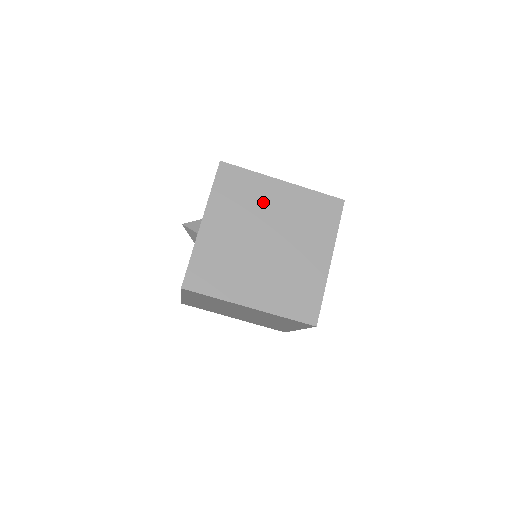
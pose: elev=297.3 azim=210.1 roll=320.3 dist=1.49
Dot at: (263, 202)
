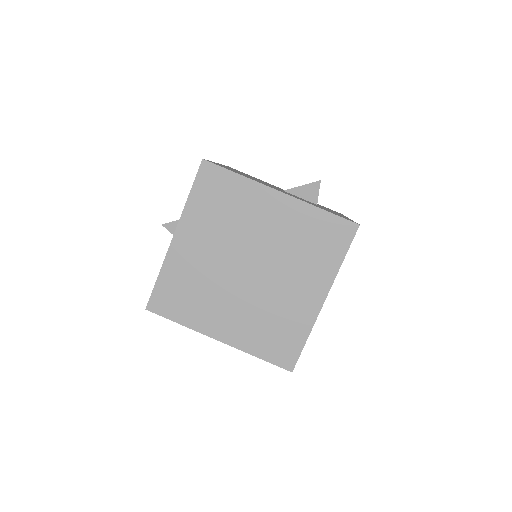
Dot at: (250, 218)
